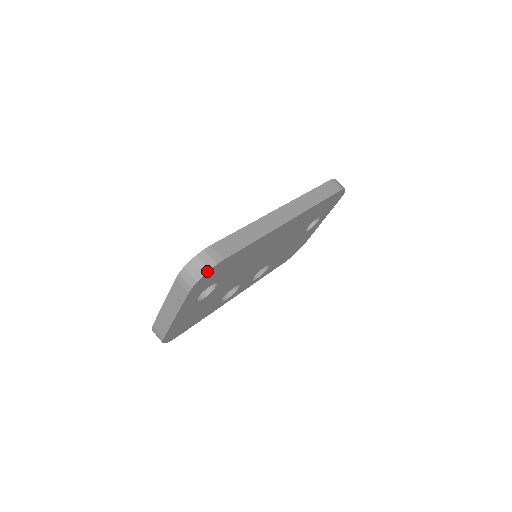
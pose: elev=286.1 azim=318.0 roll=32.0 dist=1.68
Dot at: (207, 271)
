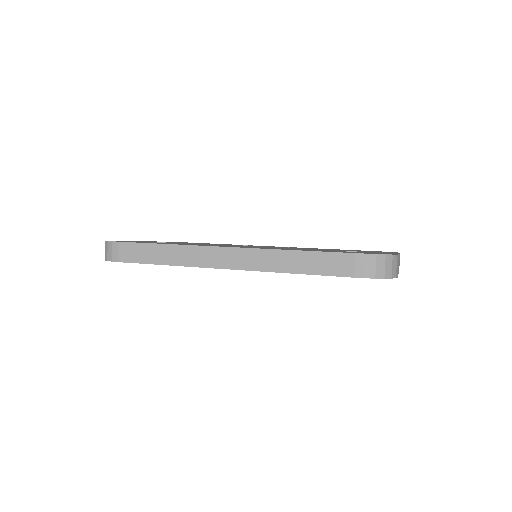
Dot at: (106, 260)
